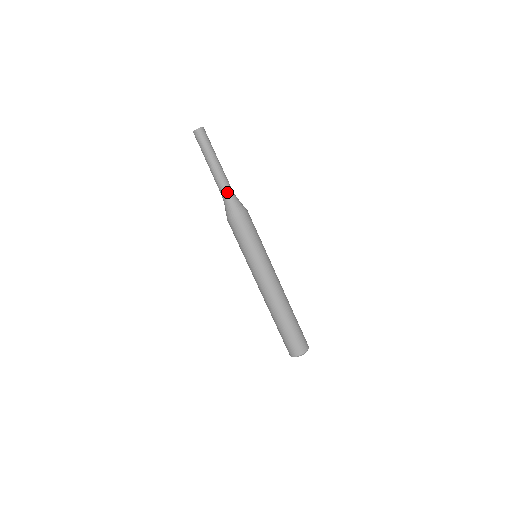
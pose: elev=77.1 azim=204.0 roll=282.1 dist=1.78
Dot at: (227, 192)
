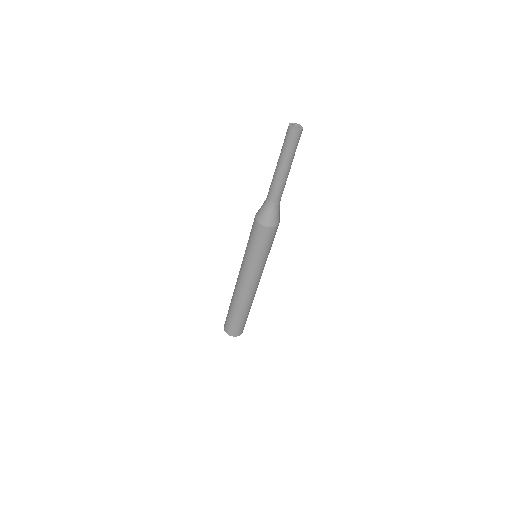
Dot at: (279, 200)
